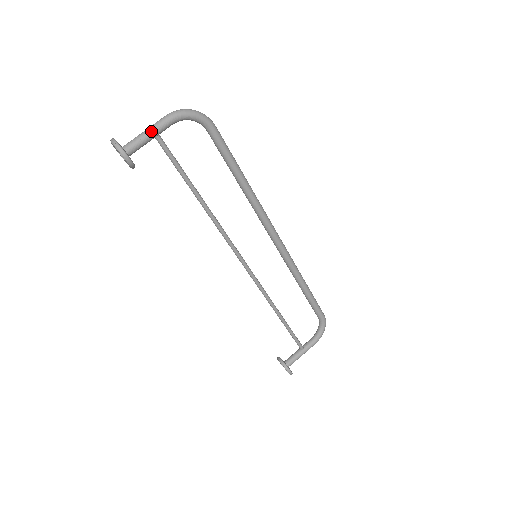
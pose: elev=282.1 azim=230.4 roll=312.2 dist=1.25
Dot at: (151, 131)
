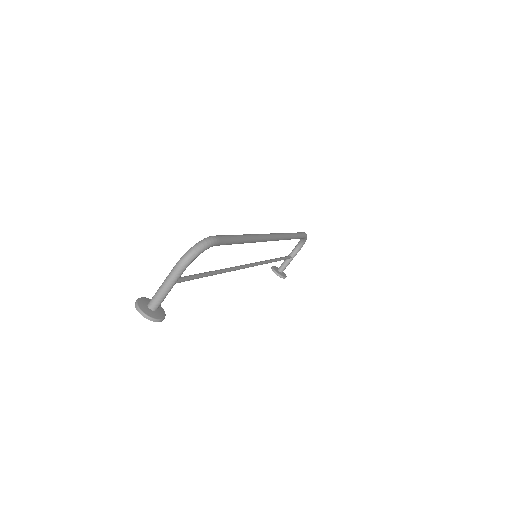
Dot at: (170, 287)
